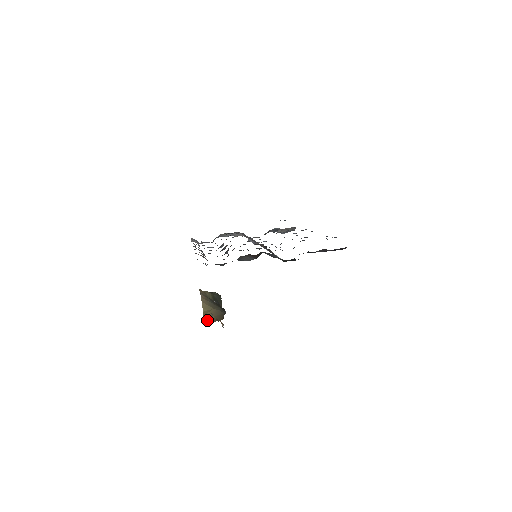
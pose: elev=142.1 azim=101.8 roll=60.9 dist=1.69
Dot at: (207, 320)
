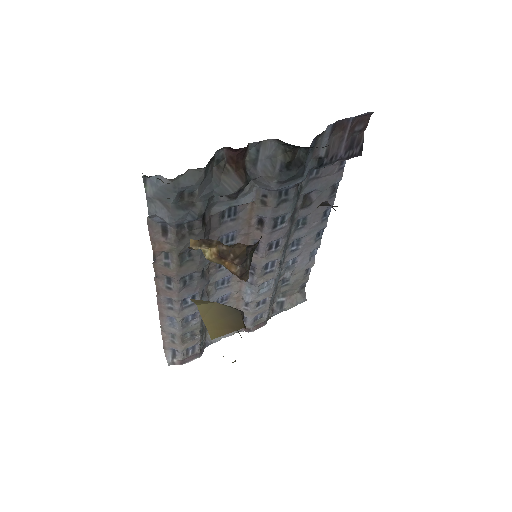
Dot at: (213, 329)
